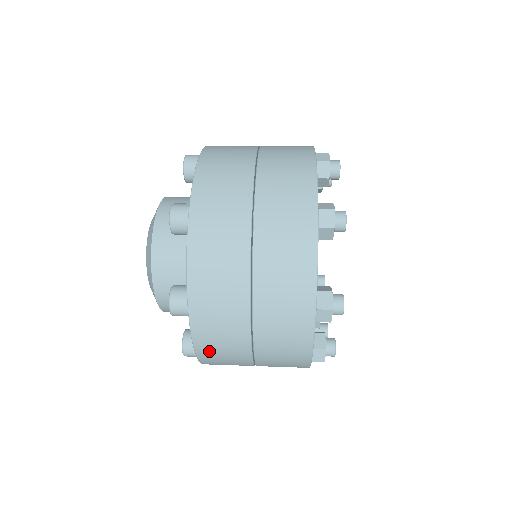
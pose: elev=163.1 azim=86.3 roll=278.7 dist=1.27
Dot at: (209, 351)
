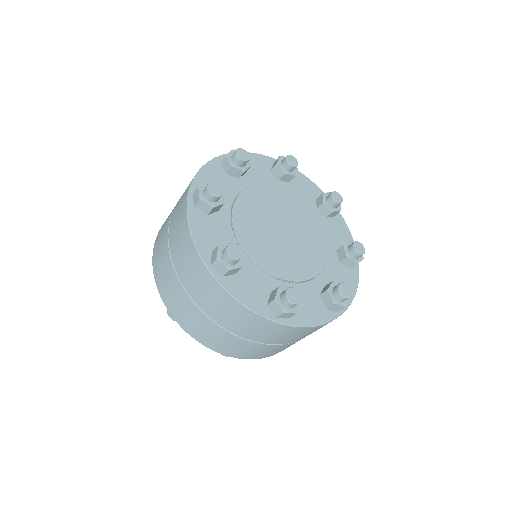
Dot at: (159, 277)
